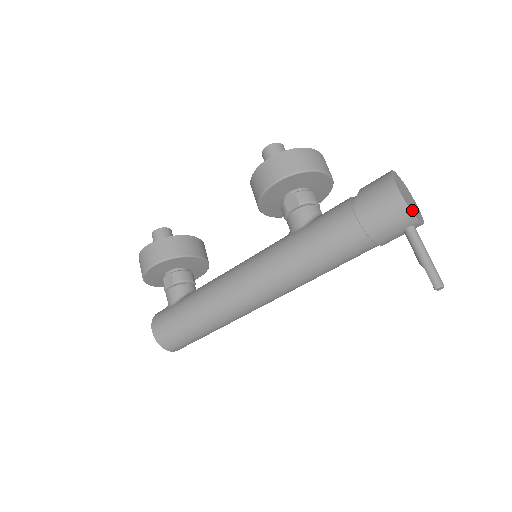
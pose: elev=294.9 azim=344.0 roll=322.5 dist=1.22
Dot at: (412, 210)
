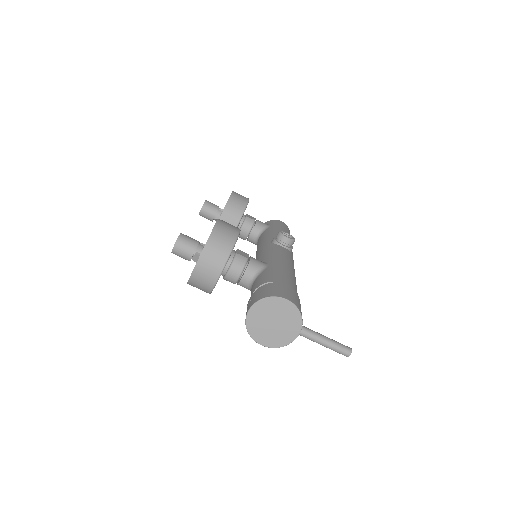
Dot at: (285, 340)
